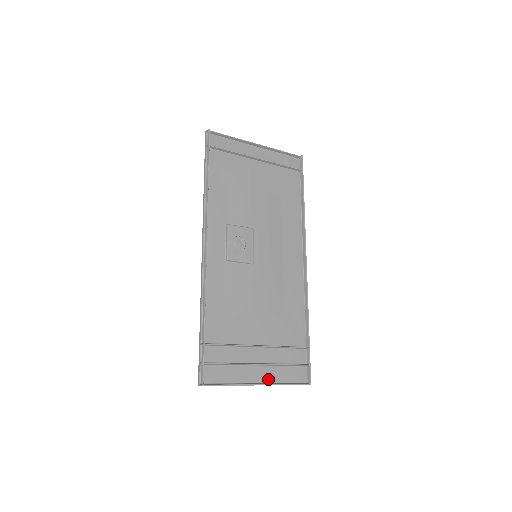
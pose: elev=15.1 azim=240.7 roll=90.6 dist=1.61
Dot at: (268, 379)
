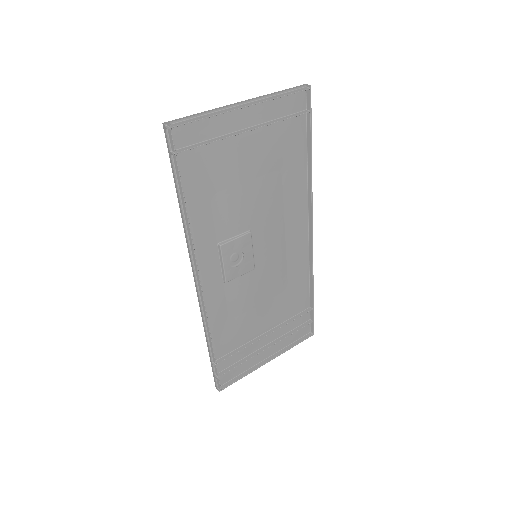
Dot at: (276, 350)
